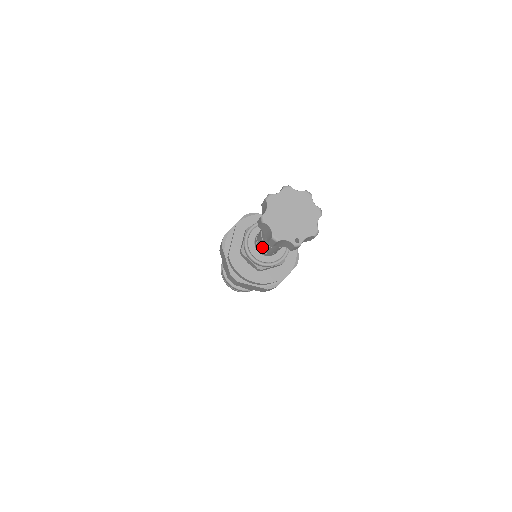
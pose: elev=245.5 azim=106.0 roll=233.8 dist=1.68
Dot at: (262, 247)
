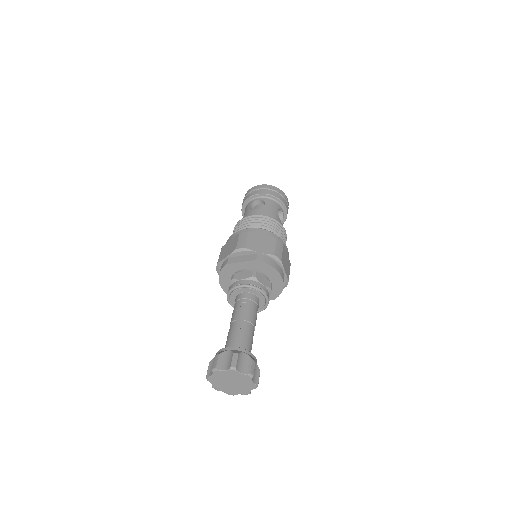
Dot at: (233, 313)
